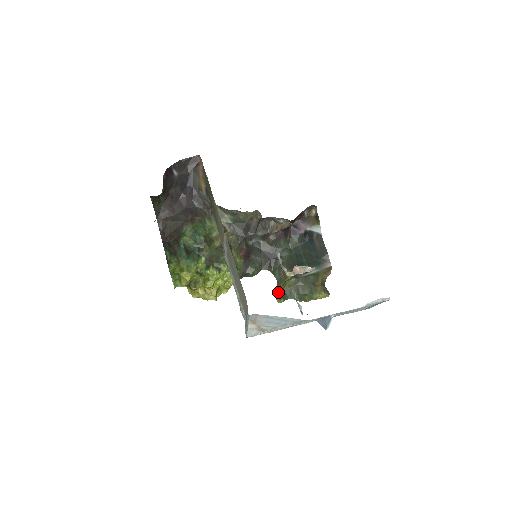
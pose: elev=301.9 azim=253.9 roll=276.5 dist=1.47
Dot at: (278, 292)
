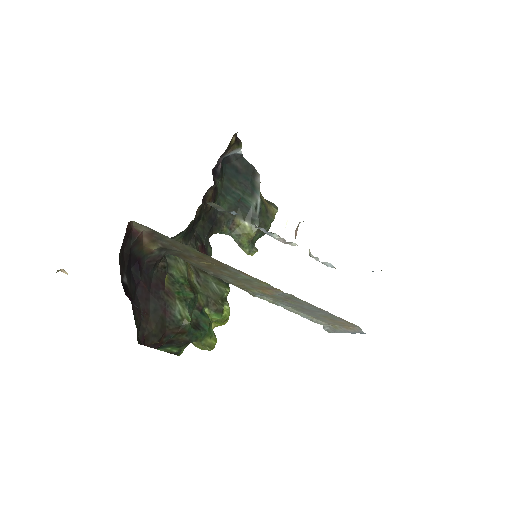
Dot at: (246, 247)
